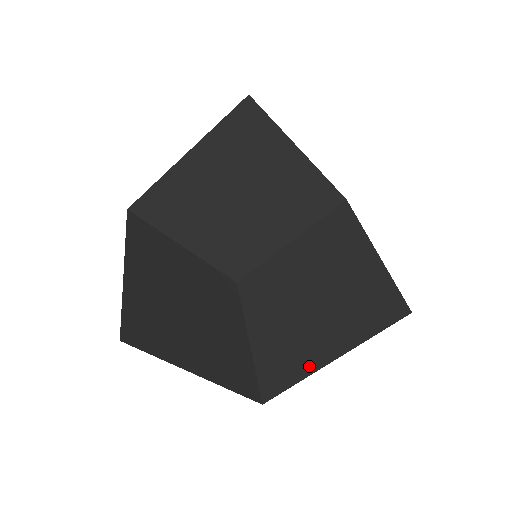
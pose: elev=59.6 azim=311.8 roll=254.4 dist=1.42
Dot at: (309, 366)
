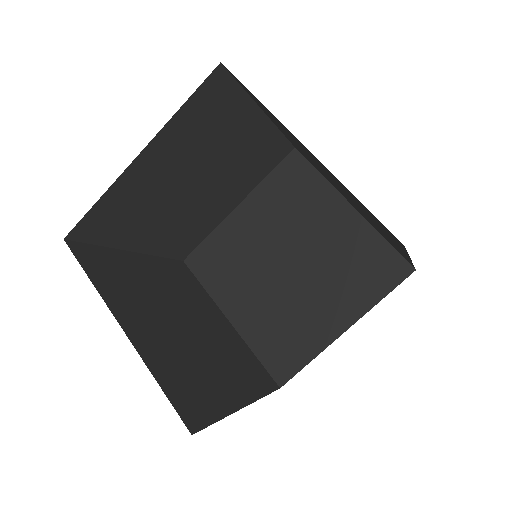
Dot at: (320, 340)
